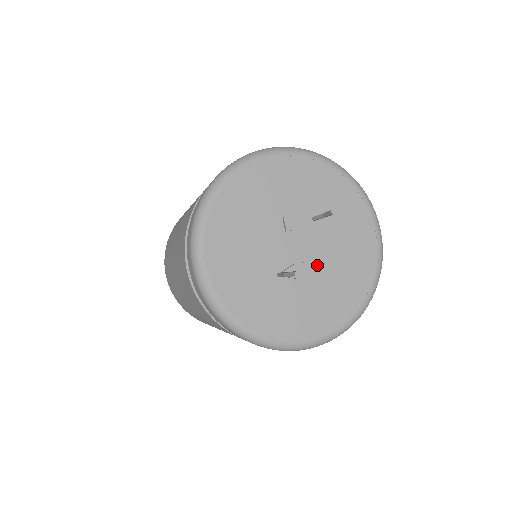
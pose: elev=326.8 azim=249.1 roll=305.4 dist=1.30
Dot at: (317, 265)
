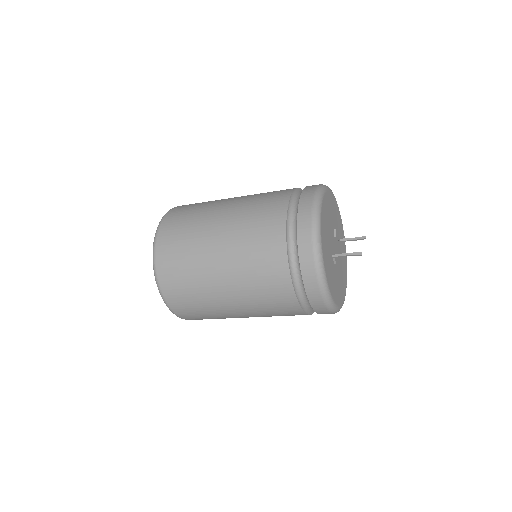
Dot at: occluded
